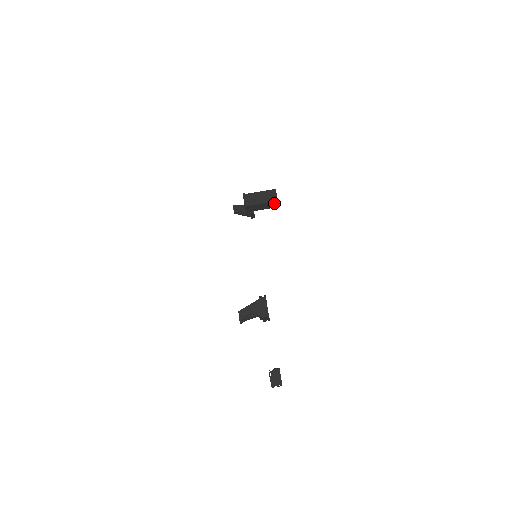
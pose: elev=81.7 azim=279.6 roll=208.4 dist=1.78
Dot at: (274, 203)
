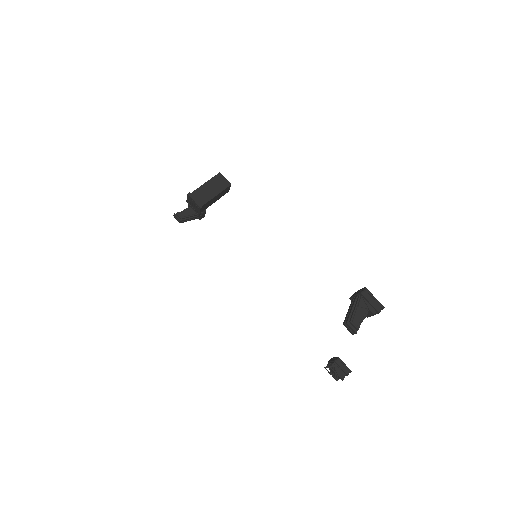
Dot at: (226, 189)
